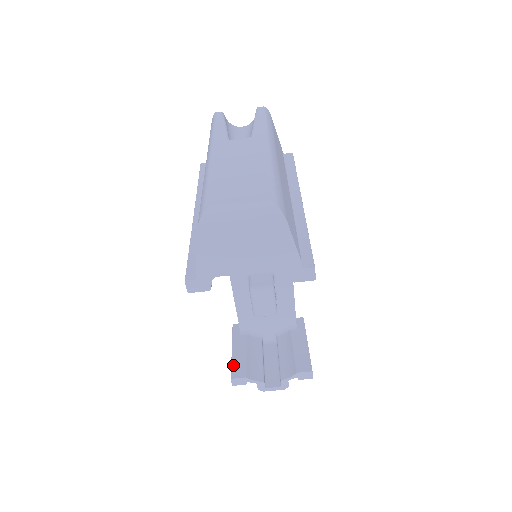
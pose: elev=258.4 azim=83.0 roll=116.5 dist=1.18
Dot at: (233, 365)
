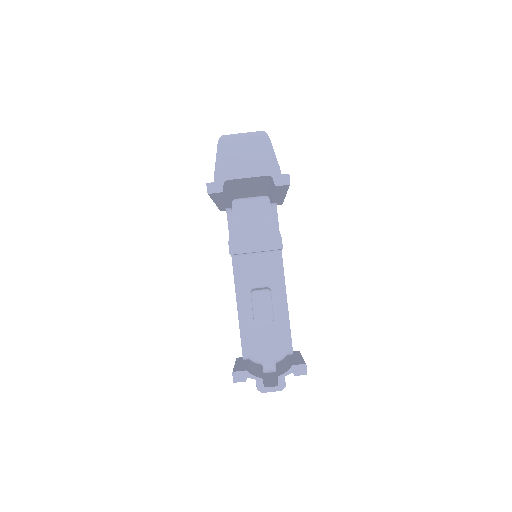
Dot at: (235, 368)
